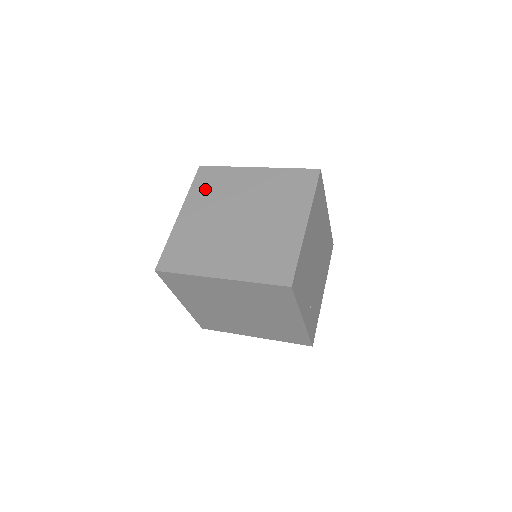
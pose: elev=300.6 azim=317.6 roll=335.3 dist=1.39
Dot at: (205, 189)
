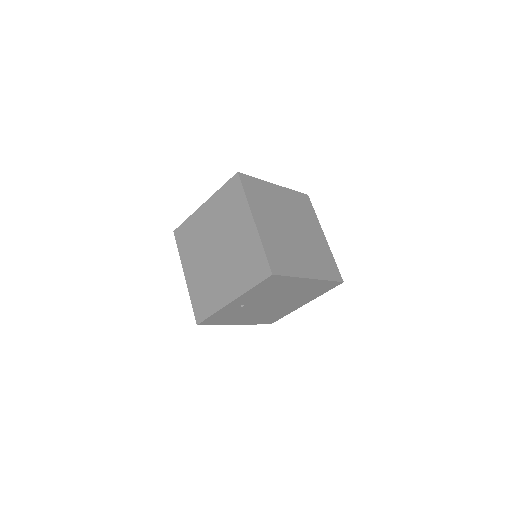
Dot at: occluded
